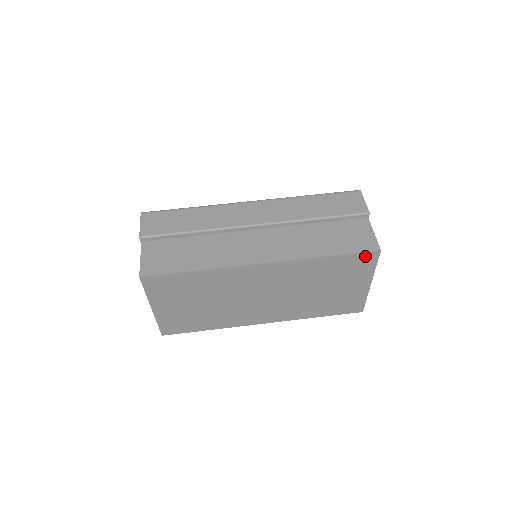
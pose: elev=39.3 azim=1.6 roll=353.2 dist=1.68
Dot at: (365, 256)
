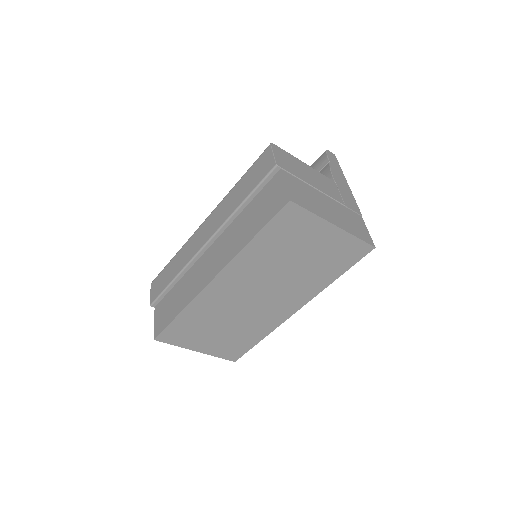
Dot at: (284, 214)
